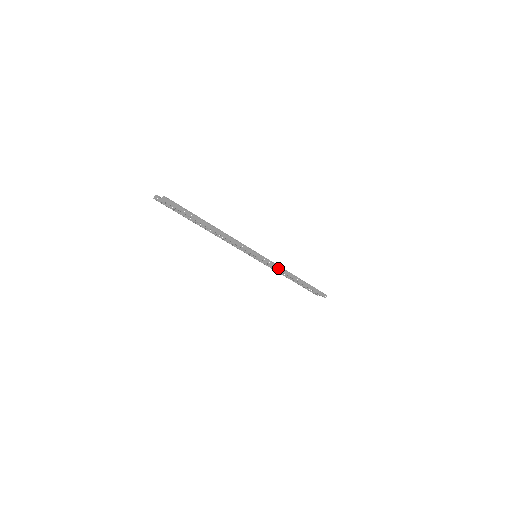
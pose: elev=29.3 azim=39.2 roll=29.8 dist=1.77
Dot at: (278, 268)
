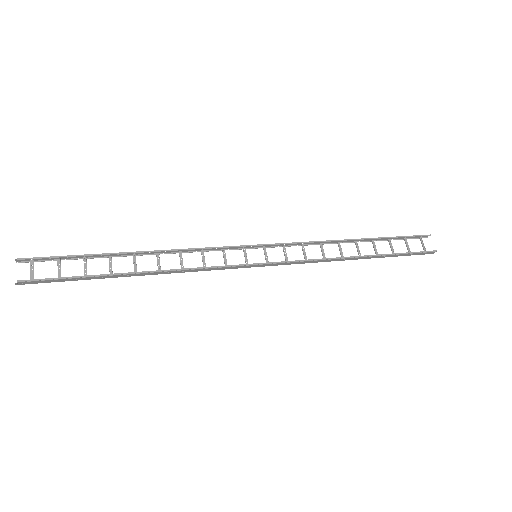
Dot at: (305, 262)
